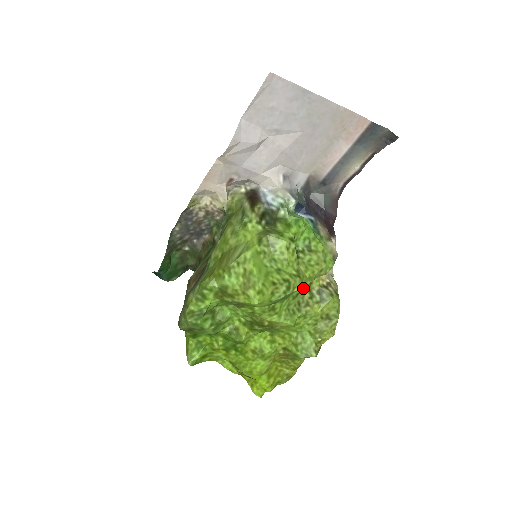
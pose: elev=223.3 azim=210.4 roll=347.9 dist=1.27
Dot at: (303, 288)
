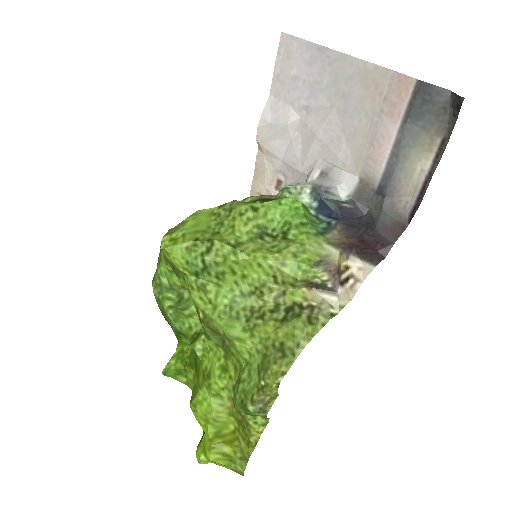
Dot at: (256, 283)
